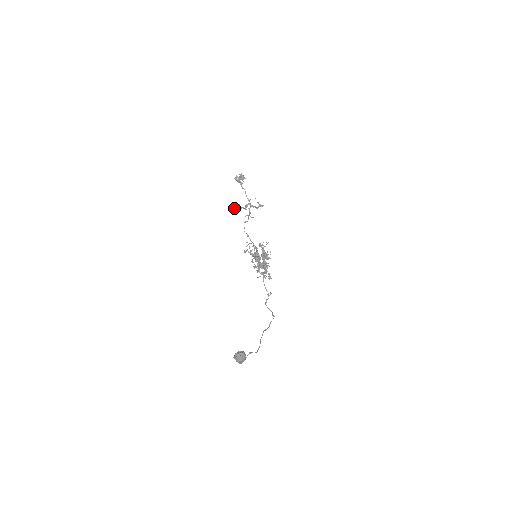
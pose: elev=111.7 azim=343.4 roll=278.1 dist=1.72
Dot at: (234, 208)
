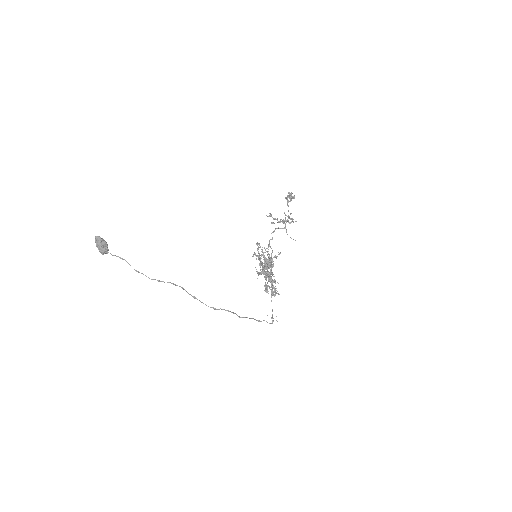
Dot at: (273, 222)
